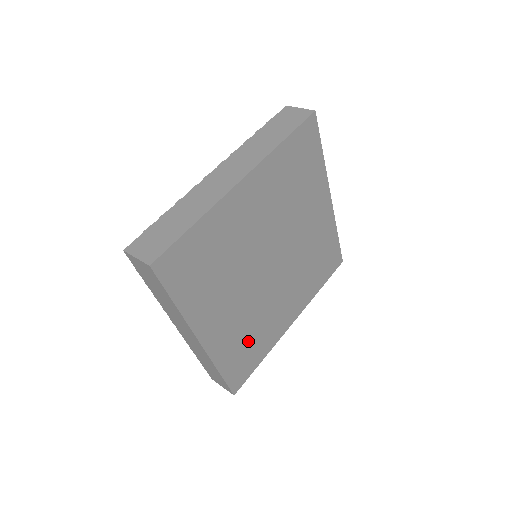
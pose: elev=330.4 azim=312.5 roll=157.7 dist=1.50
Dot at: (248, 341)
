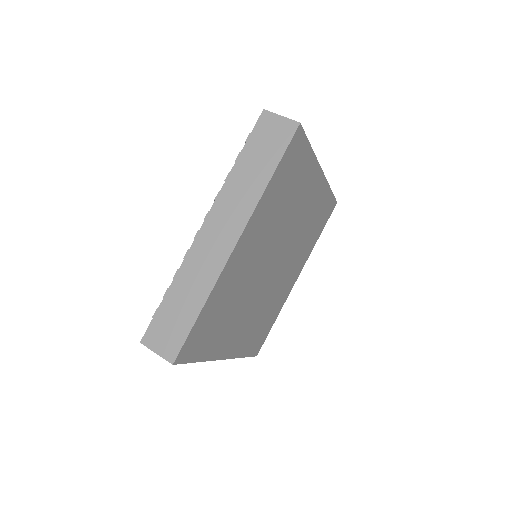
Dot at: (262, 322)
